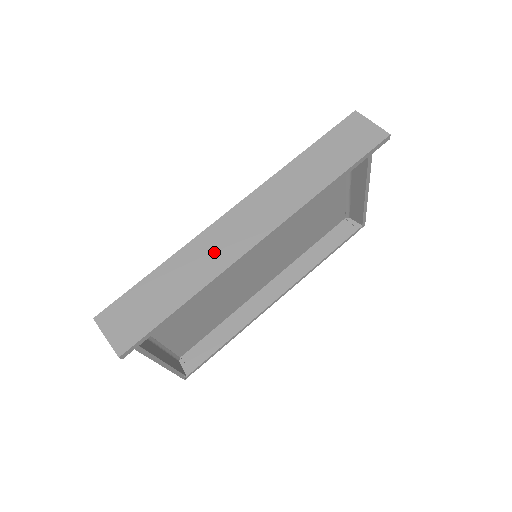
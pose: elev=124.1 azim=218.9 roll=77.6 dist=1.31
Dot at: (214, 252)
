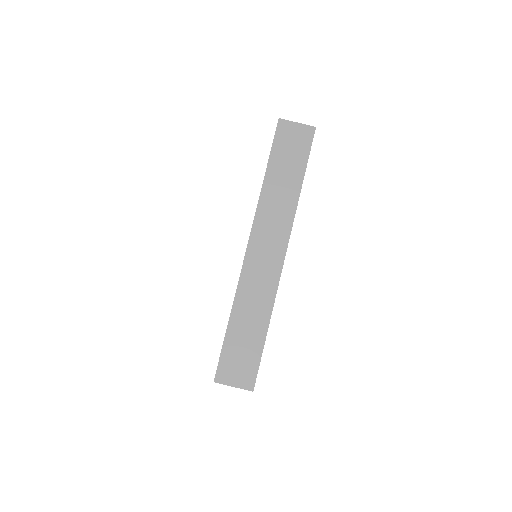
Dot at: (260, 285)
